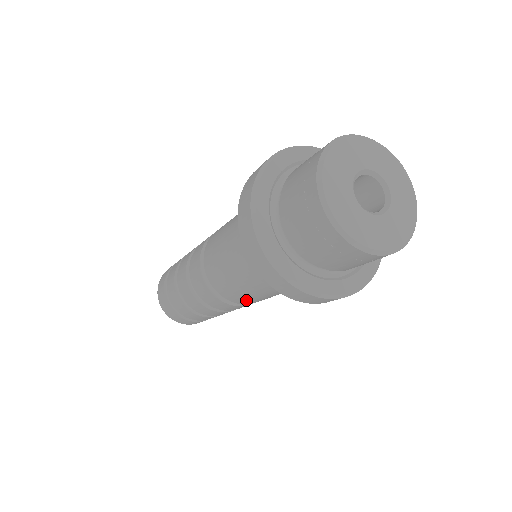
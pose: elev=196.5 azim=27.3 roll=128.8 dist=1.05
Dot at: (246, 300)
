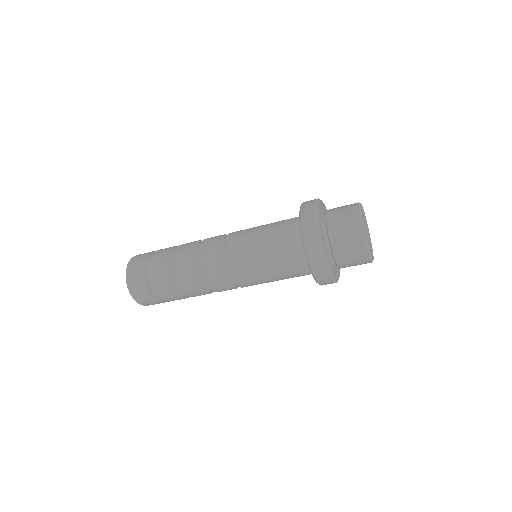
Dot at: (240, 260)
